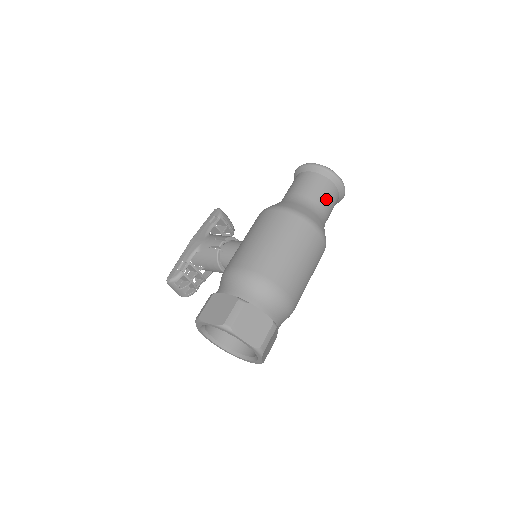
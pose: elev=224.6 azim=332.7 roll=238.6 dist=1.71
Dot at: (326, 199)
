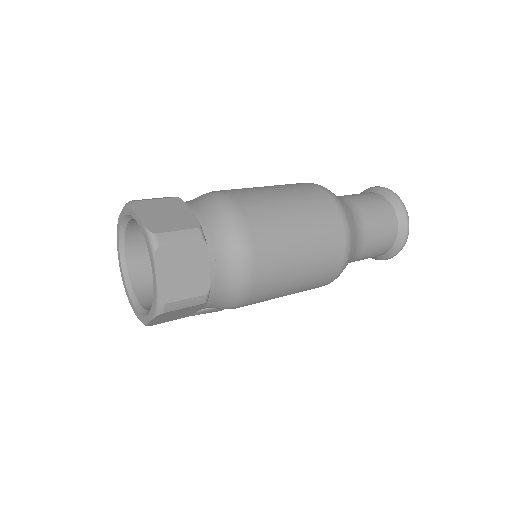
Dot at: (370, 206)
